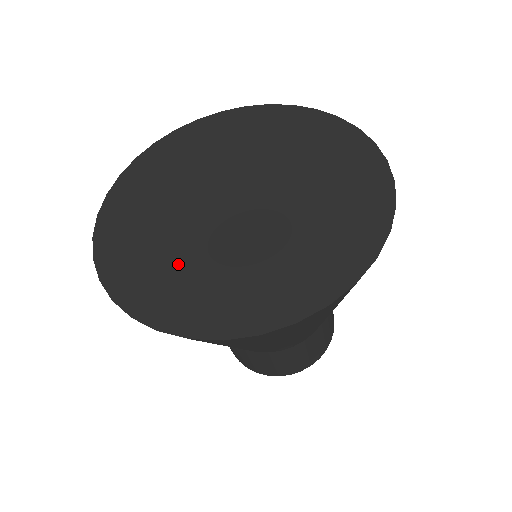
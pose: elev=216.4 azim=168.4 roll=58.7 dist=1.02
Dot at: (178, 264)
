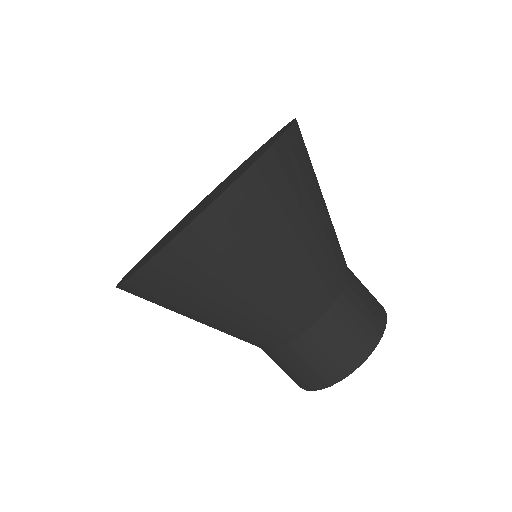
Dot at: occluded
